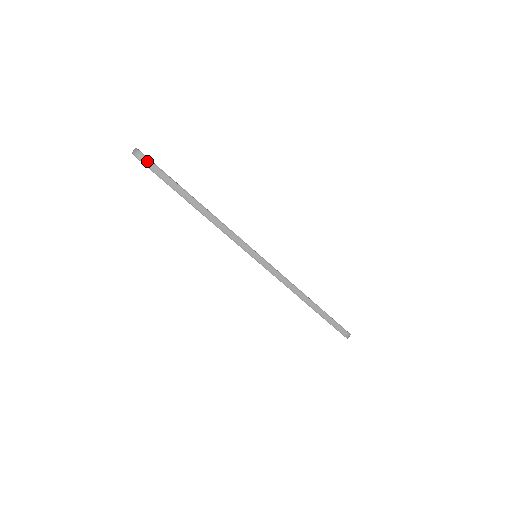
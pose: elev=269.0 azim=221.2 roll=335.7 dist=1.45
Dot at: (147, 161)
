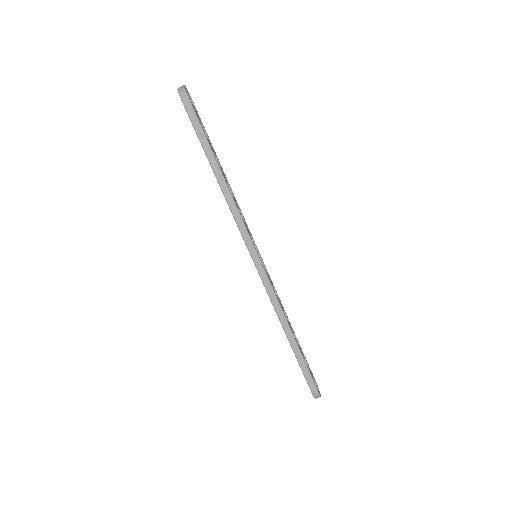
Dot at: (187, 100)
